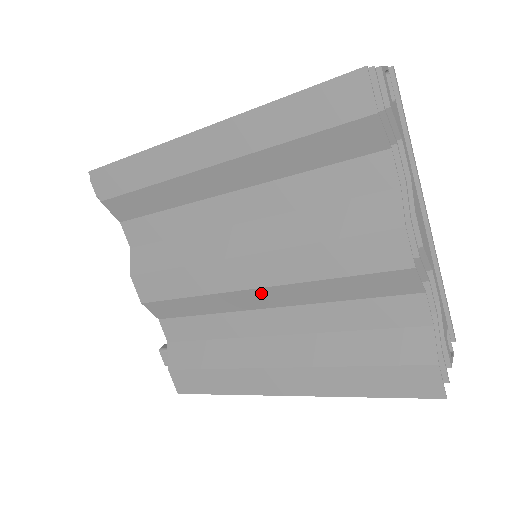
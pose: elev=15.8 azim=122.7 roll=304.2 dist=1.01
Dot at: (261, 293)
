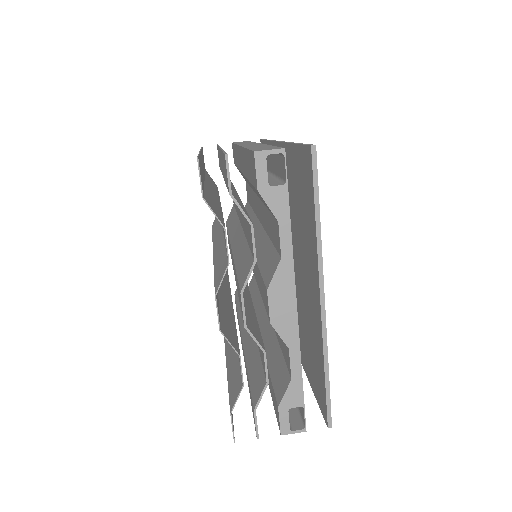
Dot at: occluded
